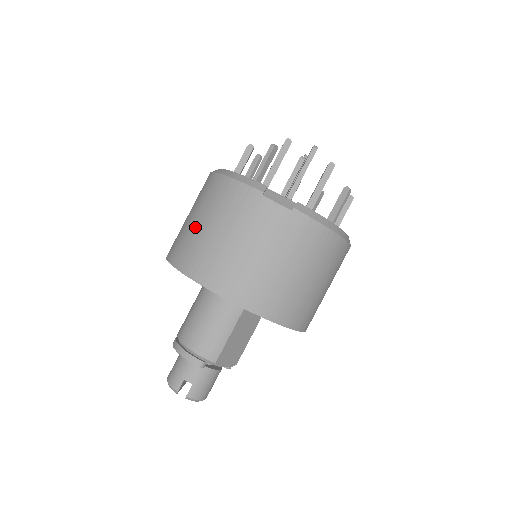
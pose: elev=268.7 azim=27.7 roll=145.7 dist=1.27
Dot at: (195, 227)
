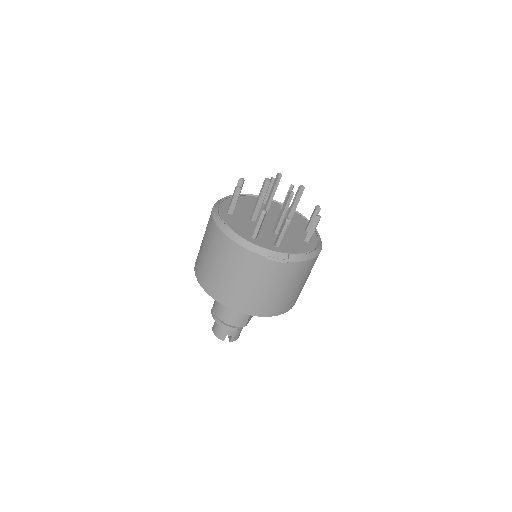
Dot at: (219, 273)
